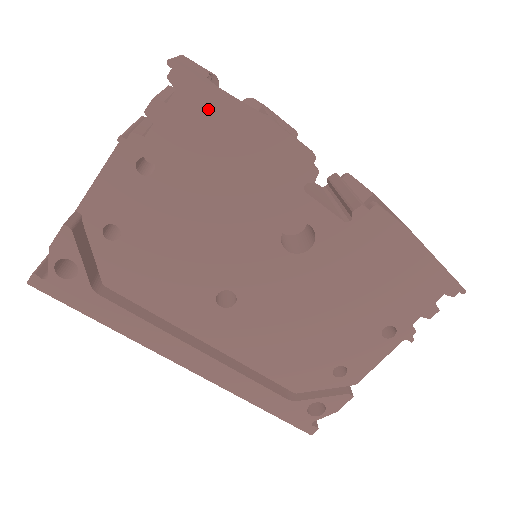
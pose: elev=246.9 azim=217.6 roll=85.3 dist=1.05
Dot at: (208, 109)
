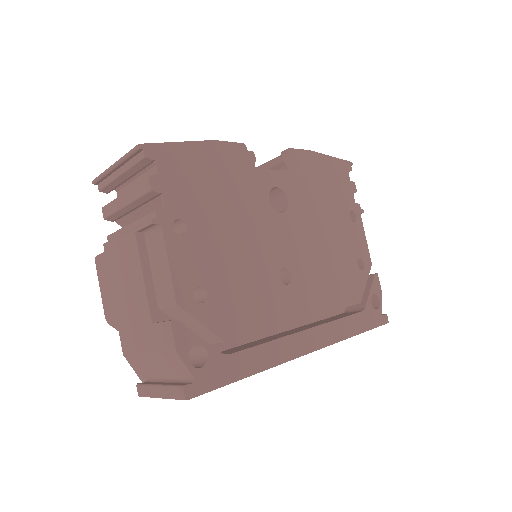
Dot at: (180, 159)
